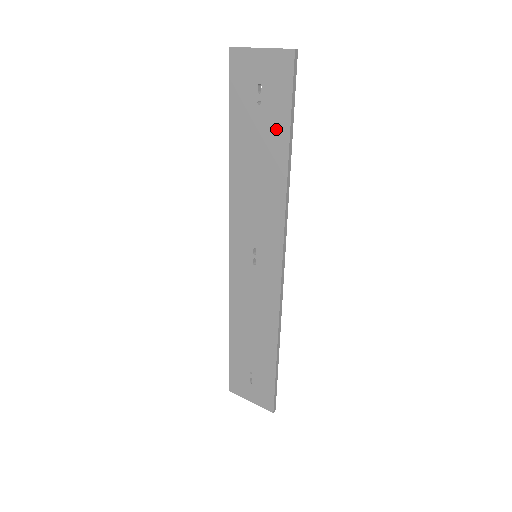
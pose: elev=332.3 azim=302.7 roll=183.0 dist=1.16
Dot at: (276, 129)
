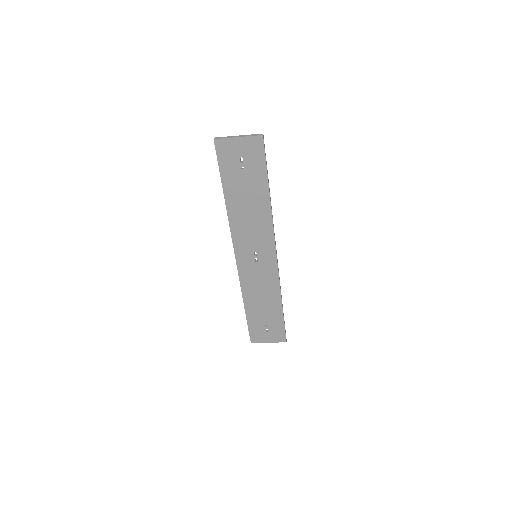
Dot at: (258, 181)
